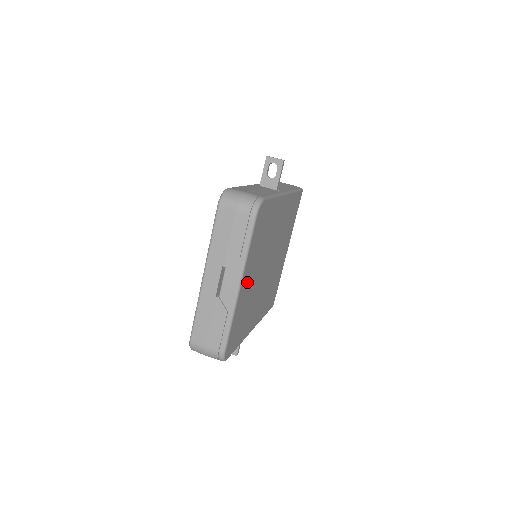
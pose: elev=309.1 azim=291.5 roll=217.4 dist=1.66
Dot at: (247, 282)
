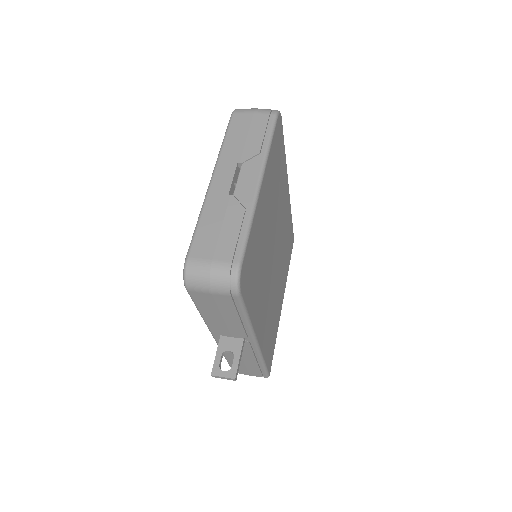
Dot at: (264, 202)
